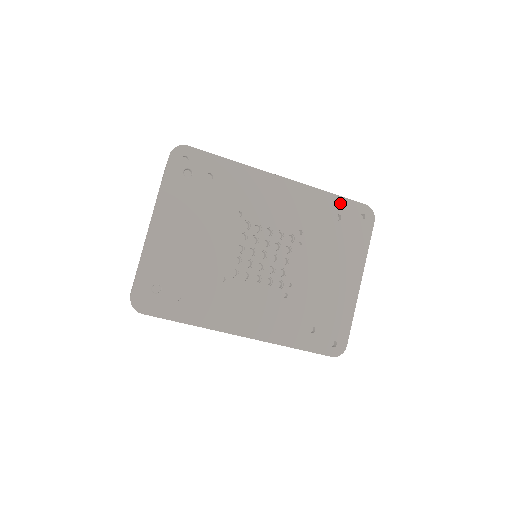
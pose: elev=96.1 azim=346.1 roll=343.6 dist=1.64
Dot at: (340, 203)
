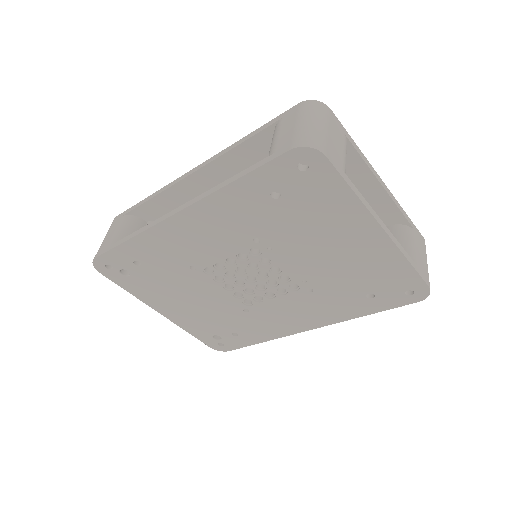
Dot at: (258, 180)
